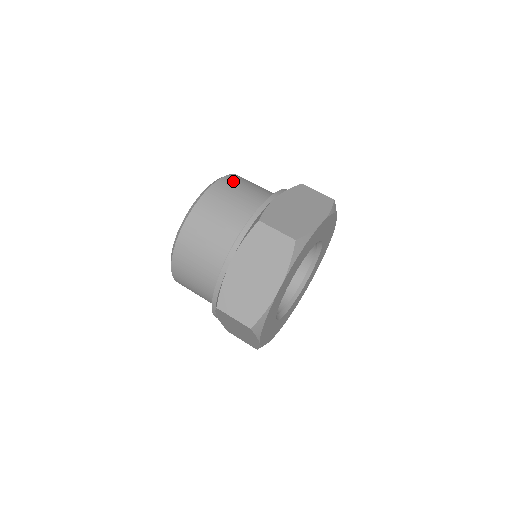
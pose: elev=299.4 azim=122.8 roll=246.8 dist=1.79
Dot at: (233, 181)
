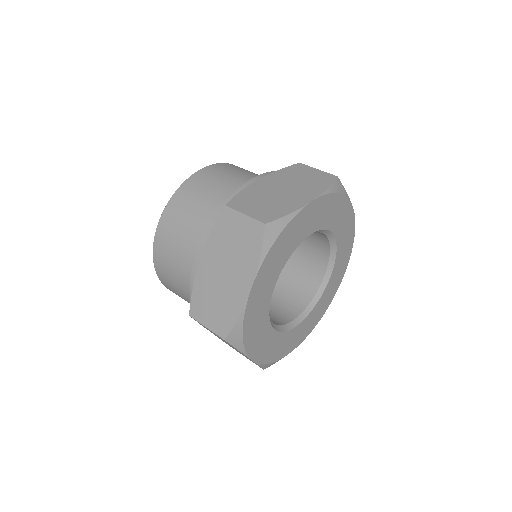
Dot at: (218, 169)
